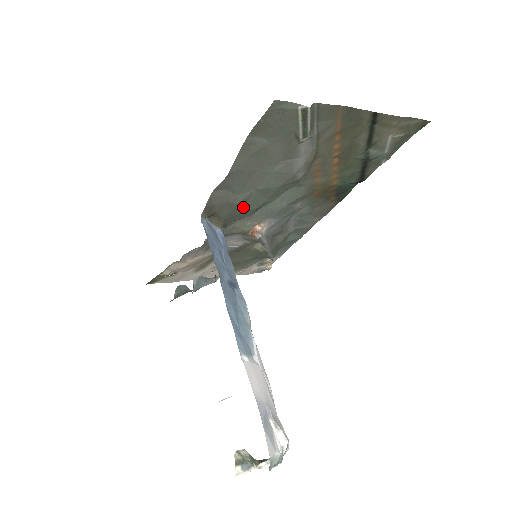
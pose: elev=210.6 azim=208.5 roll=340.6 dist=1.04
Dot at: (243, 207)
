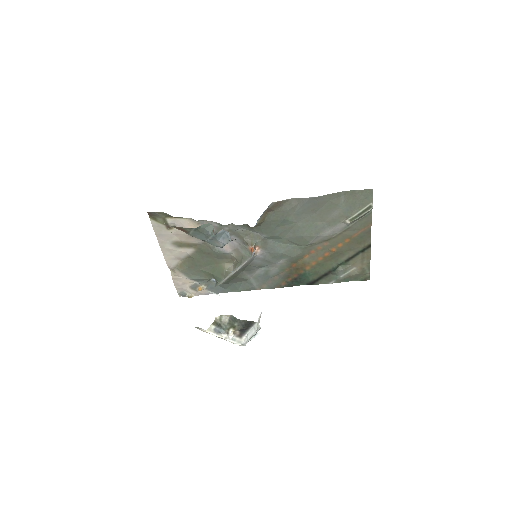
Dot at: (279, 226)
